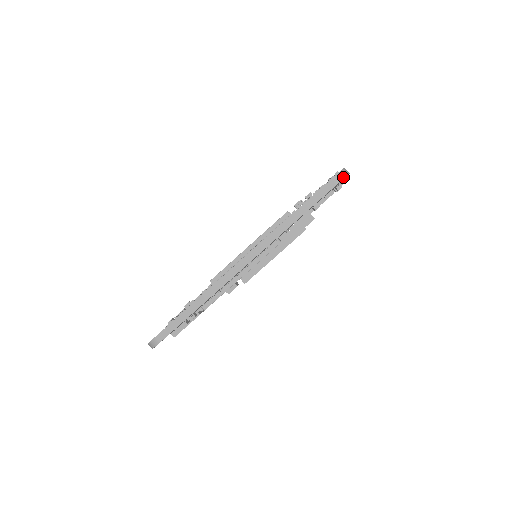
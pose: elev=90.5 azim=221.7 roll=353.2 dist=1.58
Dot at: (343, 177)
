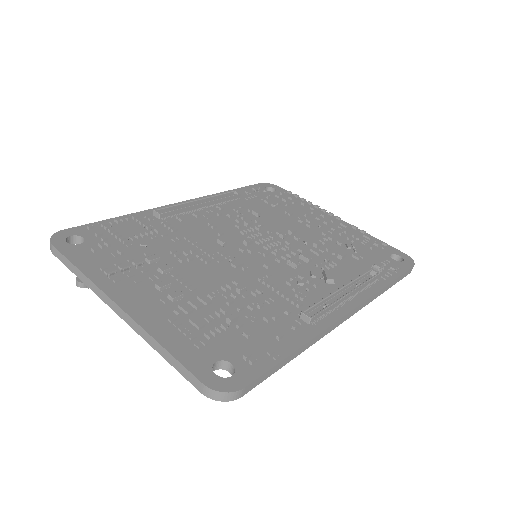
Dot at: occluded
